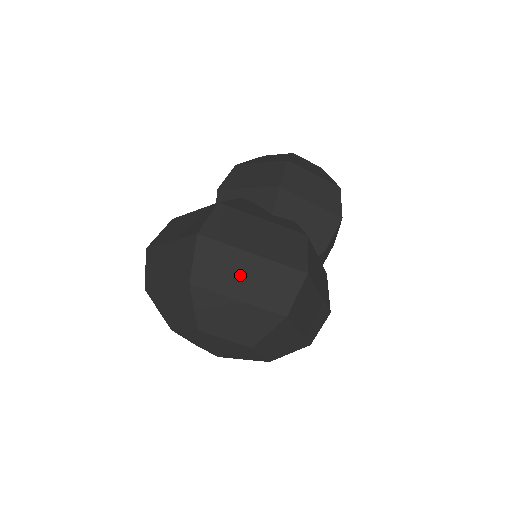
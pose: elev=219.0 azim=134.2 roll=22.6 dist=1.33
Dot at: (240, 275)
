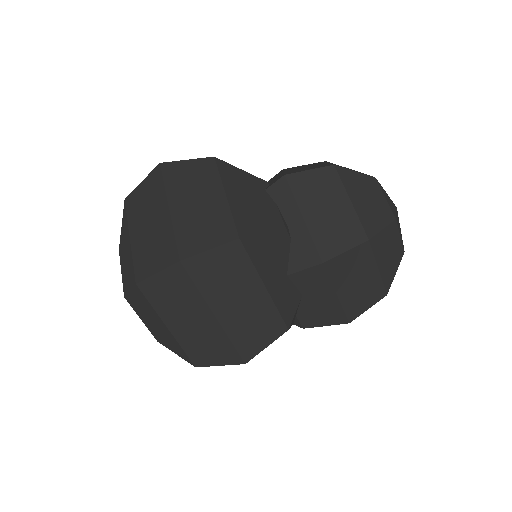
Dot at: (187, 317)
